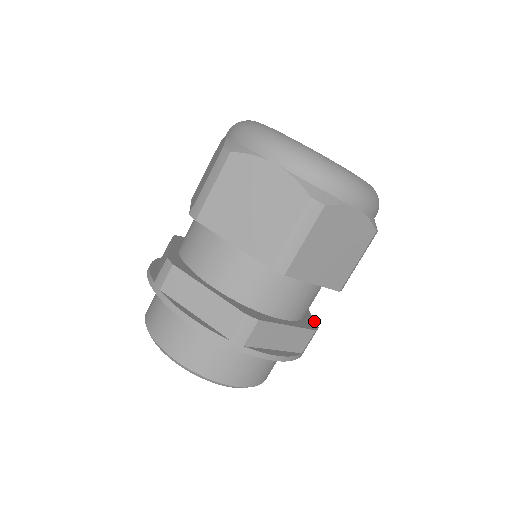
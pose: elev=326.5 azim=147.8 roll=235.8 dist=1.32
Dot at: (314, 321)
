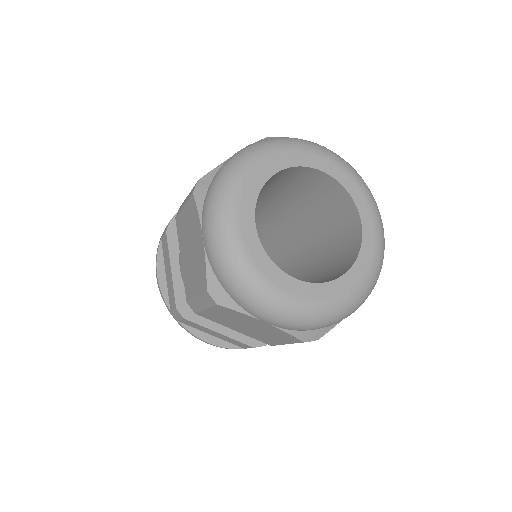
Dot at: occluded
